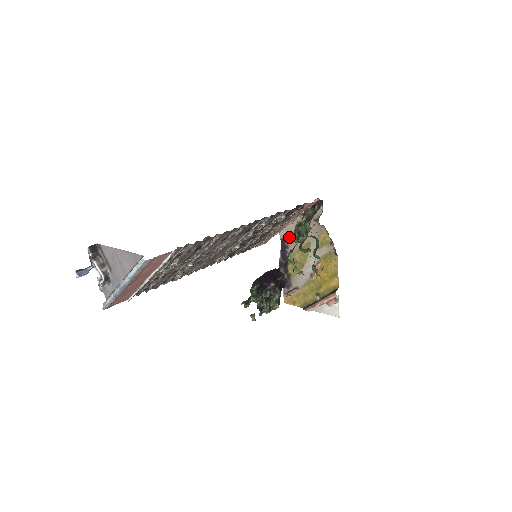
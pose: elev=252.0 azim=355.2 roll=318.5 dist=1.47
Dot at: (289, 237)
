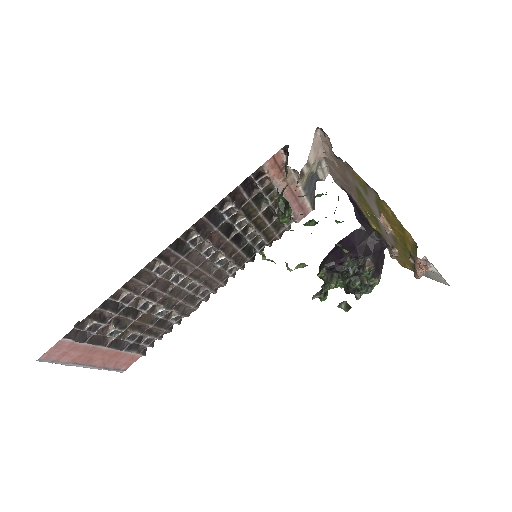
Dot at: (278, 216)
